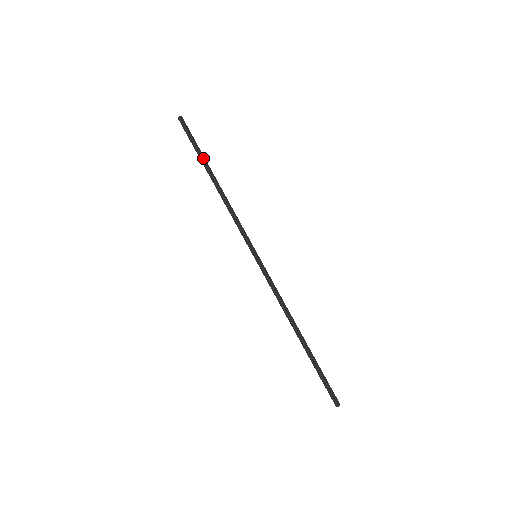
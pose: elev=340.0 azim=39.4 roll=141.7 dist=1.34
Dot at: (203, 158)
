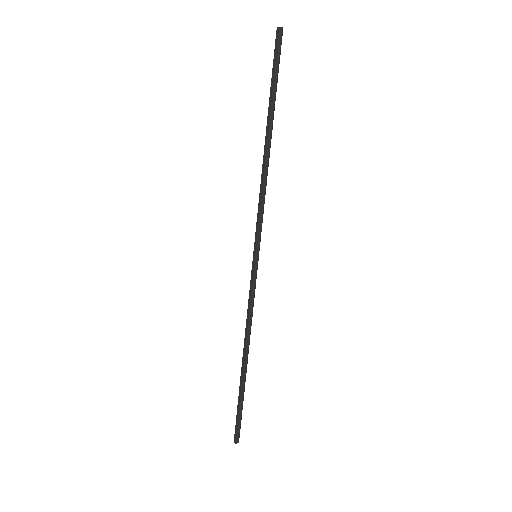
Dot at: (271, 103)
